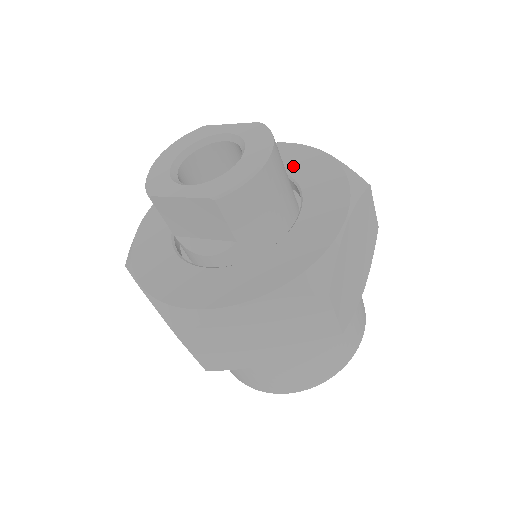
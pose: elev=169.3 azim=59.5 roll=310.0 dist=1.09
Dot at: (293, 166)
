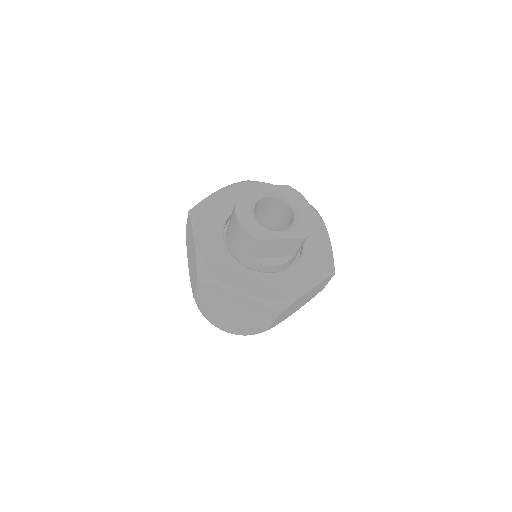
Dot at: occluded
